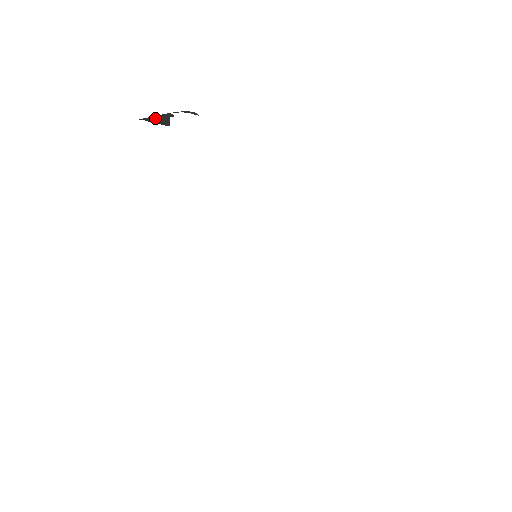
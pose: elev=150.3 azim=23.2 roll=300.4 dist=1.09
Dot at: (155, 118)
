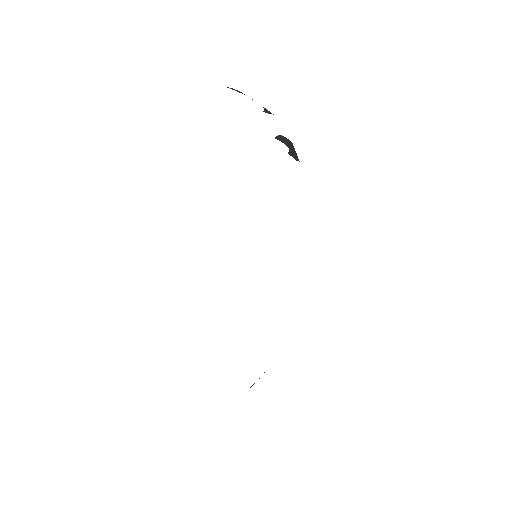
Dot at: (241, 92)
